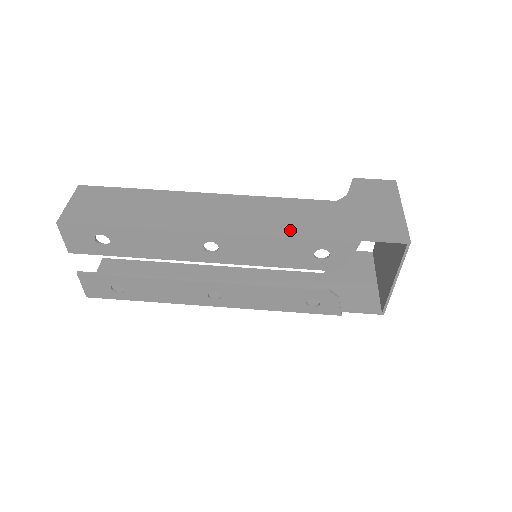
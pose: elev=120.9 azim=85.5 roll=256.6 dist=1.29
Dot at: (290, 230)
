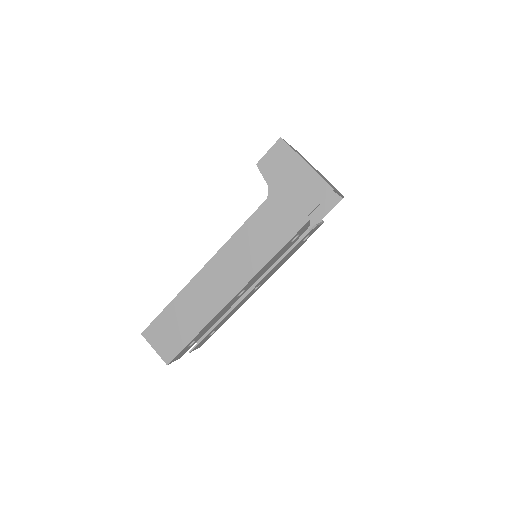
Dot at: (269, 250)
